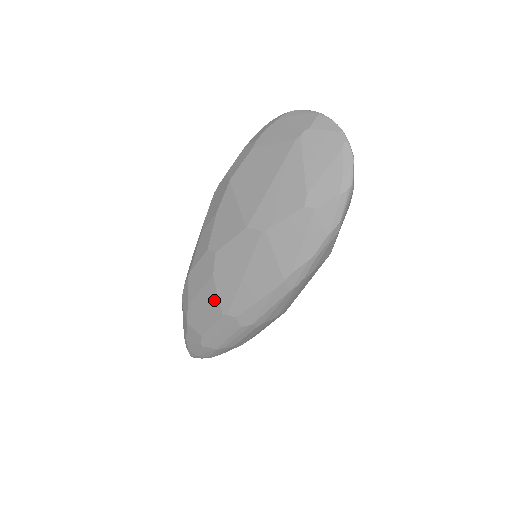
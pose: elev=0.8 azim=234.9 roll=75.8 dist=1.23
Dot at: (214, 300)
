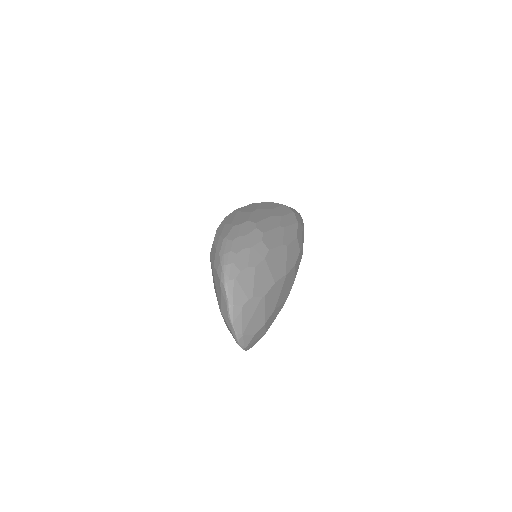
Dot at: occluded
